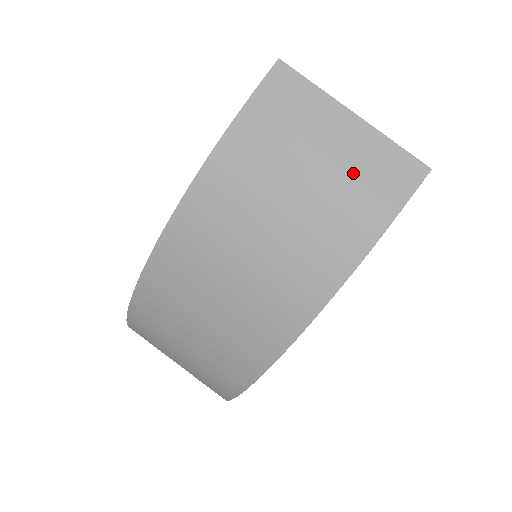
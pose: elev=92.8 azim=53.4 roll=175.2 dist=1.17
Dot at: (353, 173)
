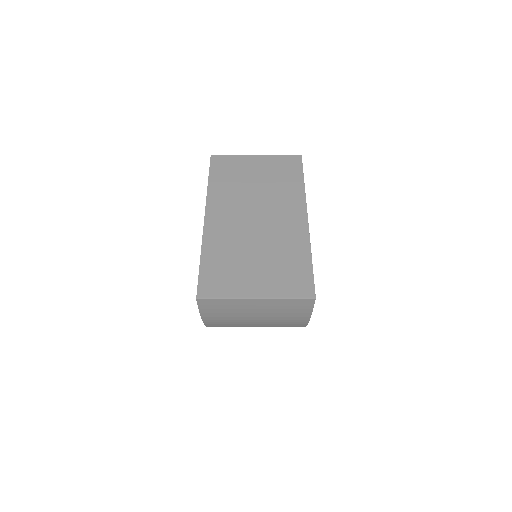
Dot at: (276, 312)
